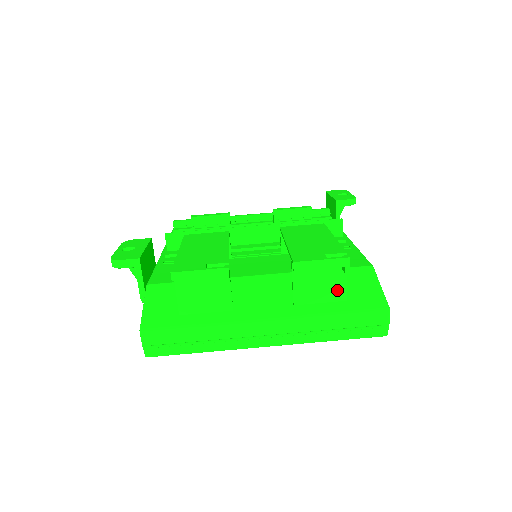
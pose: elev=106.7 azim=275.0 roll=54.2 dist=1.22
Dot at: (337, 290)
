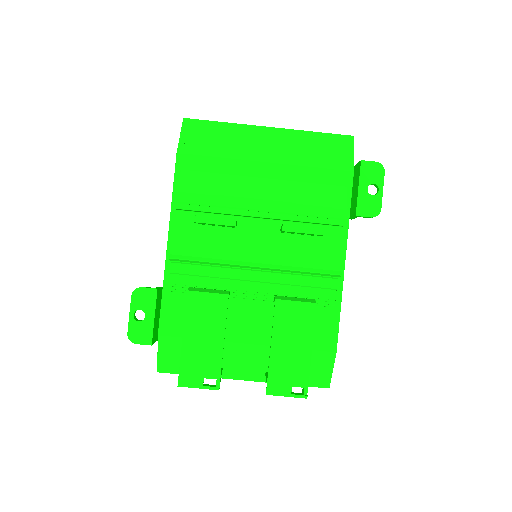
Dot at: occluded
